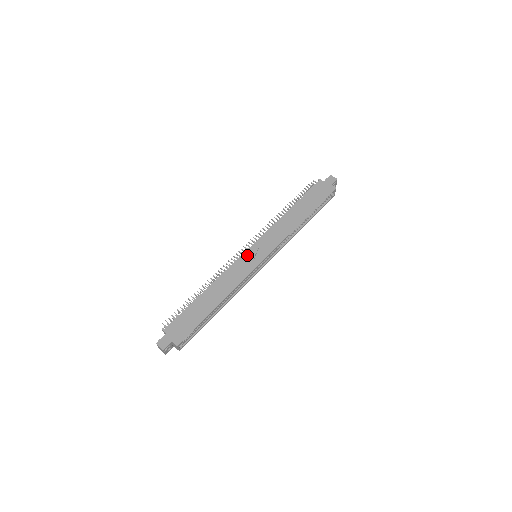
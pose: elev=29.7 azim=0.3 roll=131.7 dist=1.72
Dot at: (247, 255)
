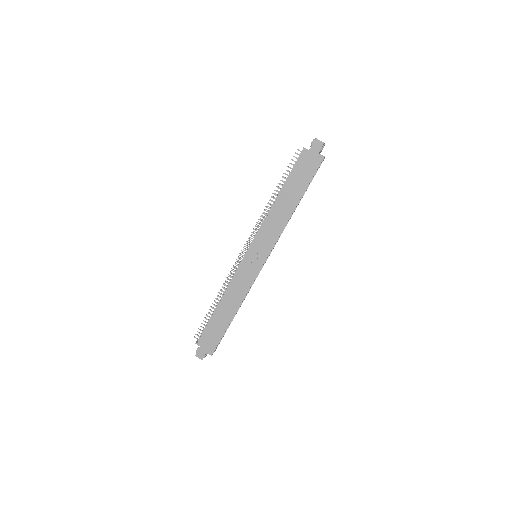
Dot at: (247, 262)
